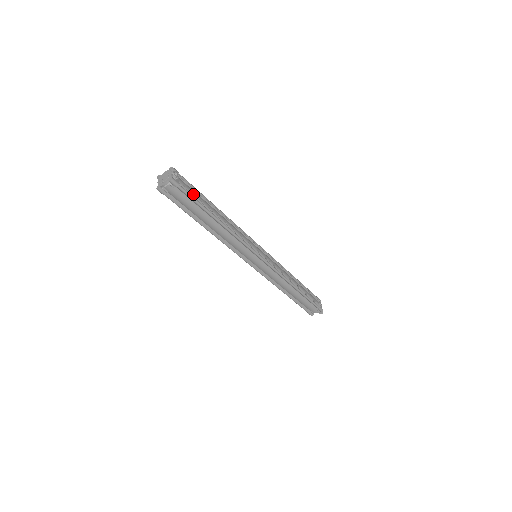
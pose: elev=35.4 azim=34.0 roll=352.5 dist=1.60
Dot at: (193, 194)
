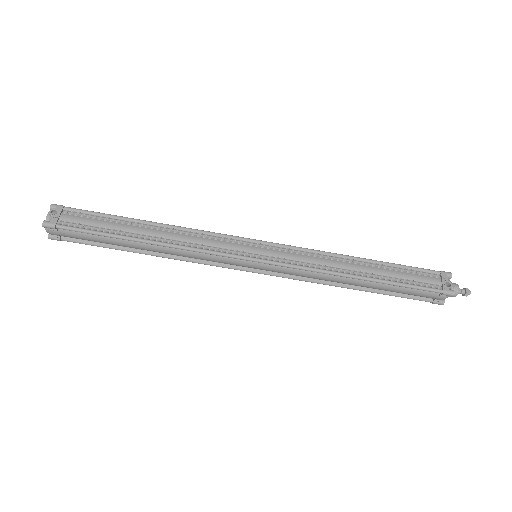
Dot at: (87, 225)
